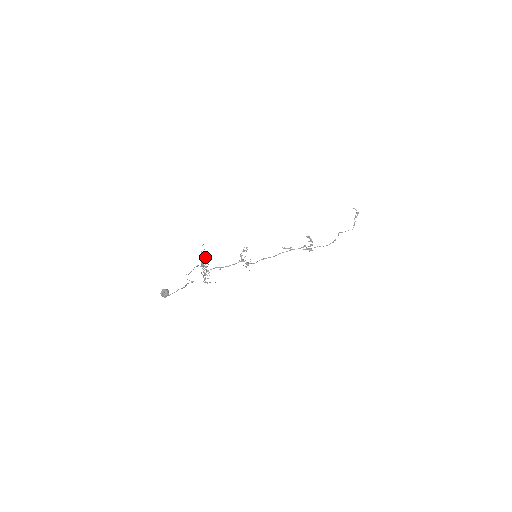
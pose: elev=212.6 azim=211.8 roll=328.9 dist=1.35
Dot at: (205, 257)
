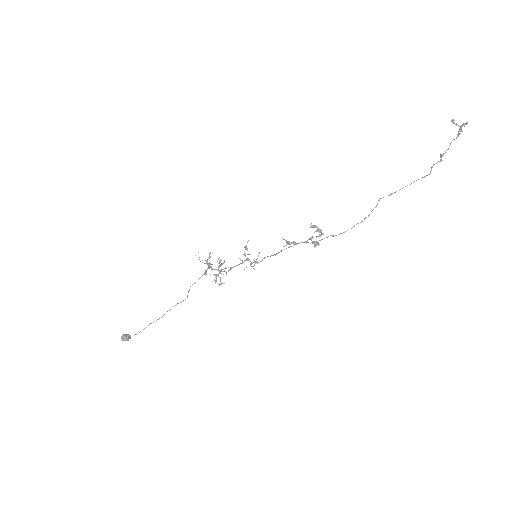
Dot at: (206, 263)
